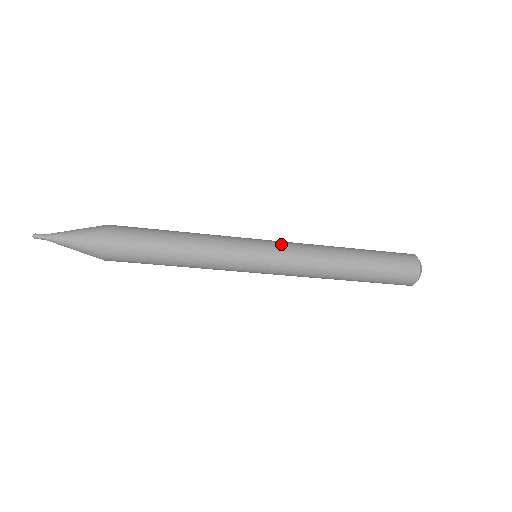
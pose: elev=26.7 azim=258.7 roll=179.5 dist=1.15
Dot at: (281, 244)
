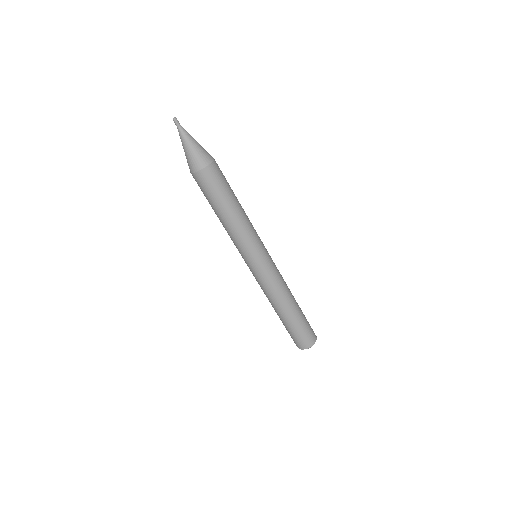
Dot at: occluded
